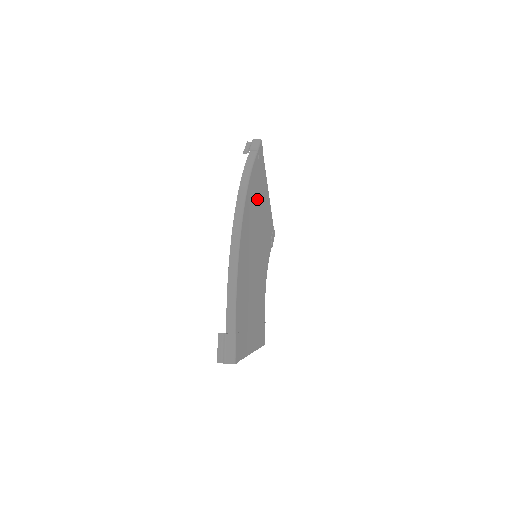
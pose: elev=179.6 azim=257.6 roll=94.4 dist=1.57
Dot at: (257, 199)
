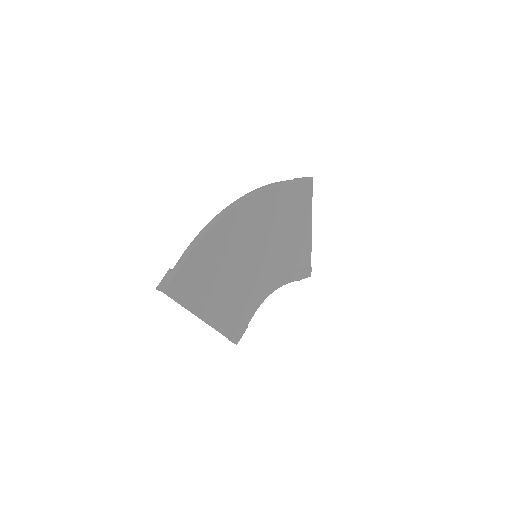
Dot at: (280, 215)
